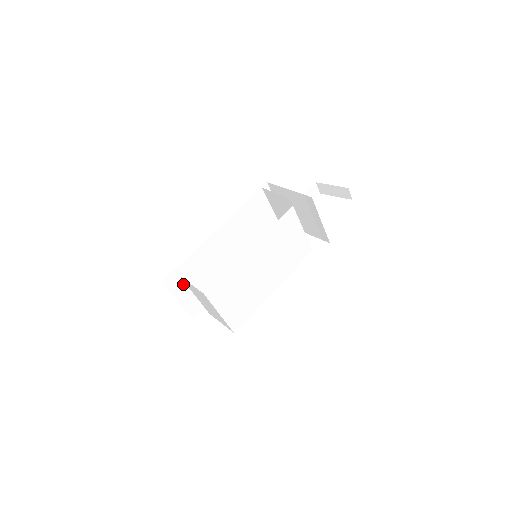
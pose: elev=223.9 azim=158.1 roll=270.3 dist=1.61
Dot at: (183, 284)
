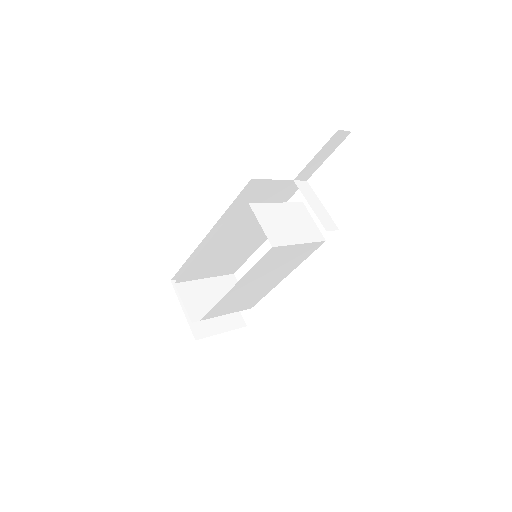
Dot at: occluded
